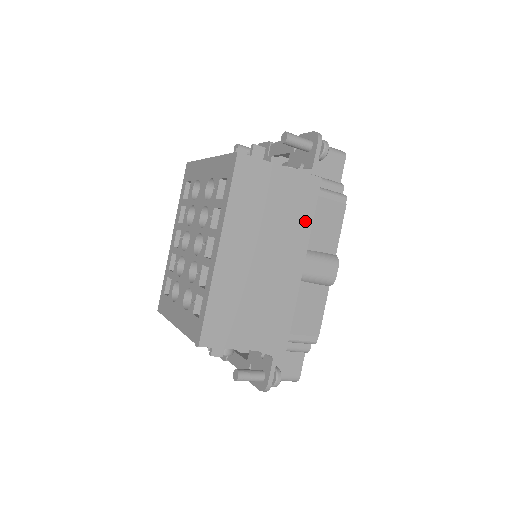
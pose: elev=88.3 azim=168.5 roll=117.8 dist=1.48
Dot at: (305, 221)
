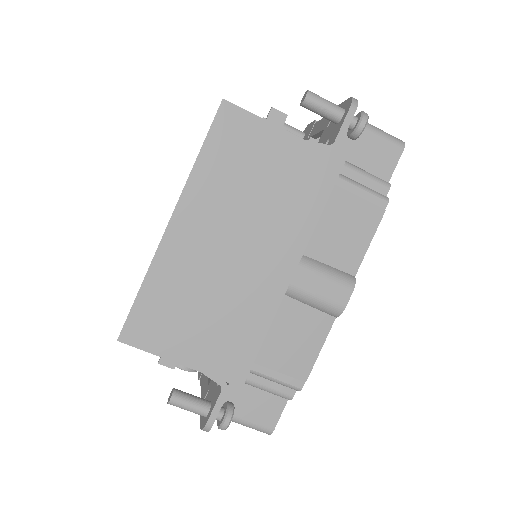
Dot at: (307, 214)
